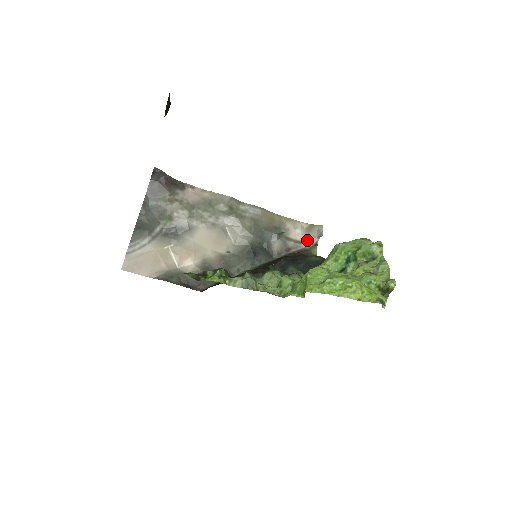
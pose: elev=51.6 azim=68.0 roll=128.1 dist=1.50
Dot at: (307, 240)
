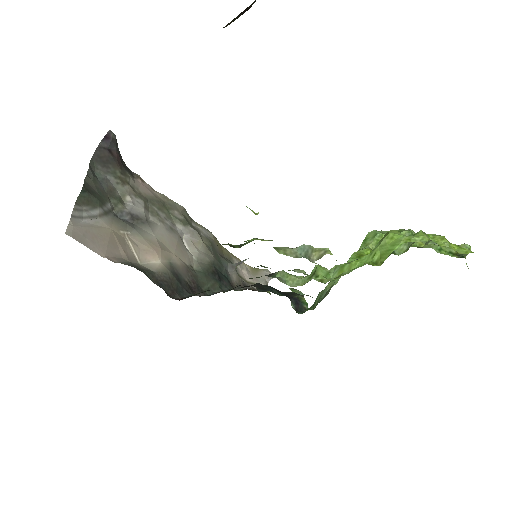
Dot at: (256, 282)
